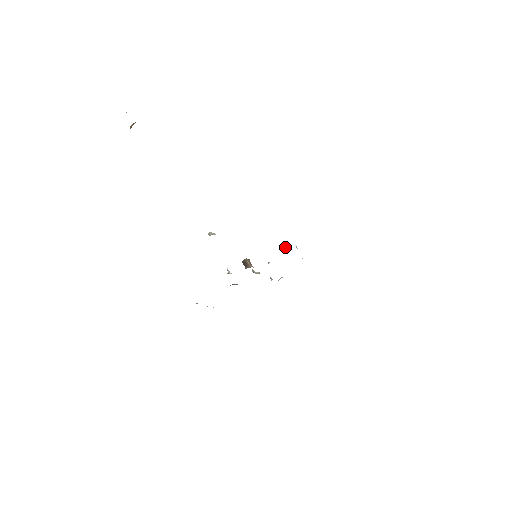
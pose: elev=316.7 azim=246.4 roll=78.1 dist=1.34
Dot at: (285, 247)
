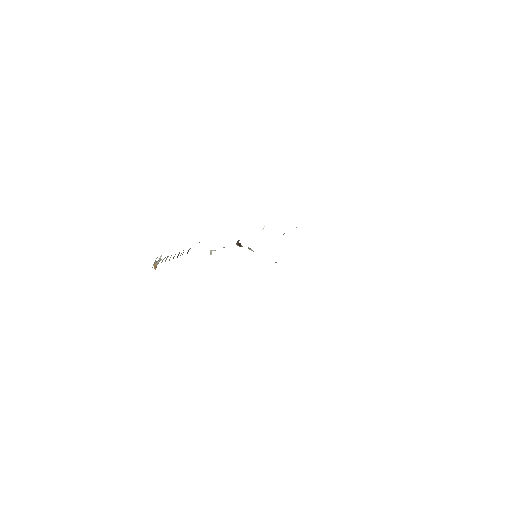
Dot at: occluded
